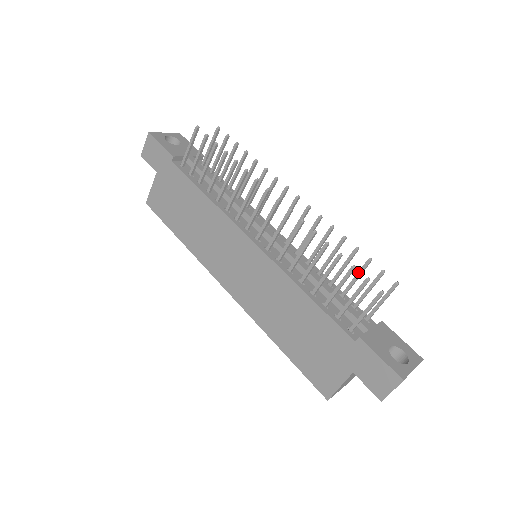
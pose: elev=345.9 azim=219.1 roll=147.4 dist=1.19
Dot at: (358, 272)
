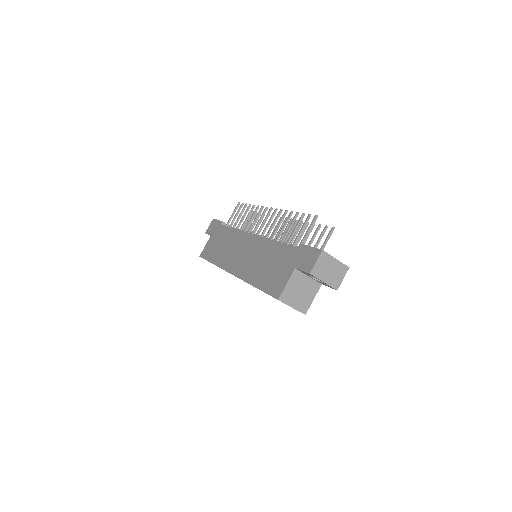
Dot at: (313, 235)
